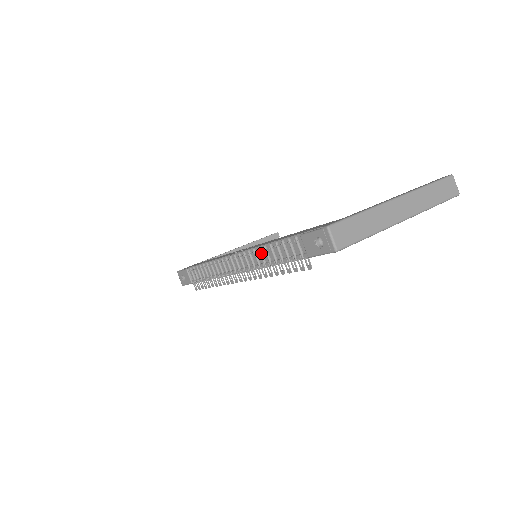
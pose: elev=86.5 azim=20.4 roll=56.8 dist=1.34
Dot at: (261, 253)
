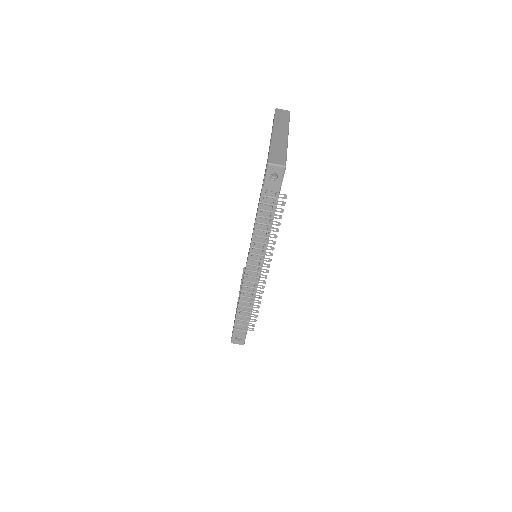
Dot at: (258, 236)
